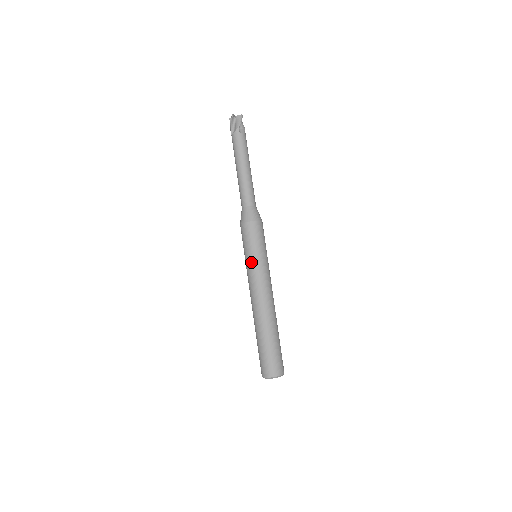
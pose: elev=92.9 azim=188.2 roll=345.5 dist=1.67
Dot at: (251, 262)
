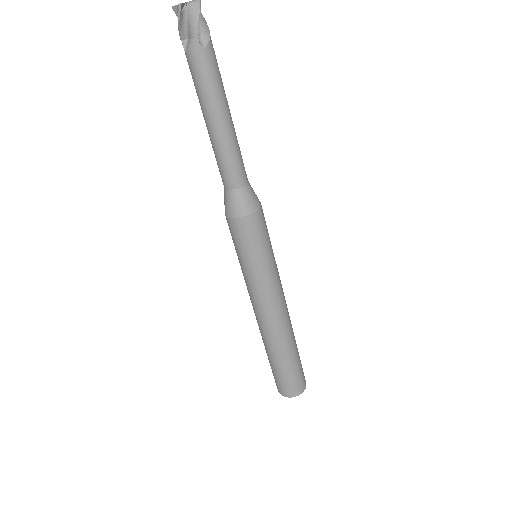
Dot at: (251, 274)
